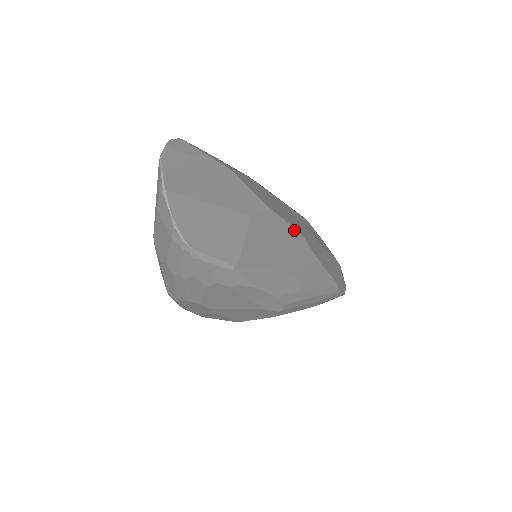
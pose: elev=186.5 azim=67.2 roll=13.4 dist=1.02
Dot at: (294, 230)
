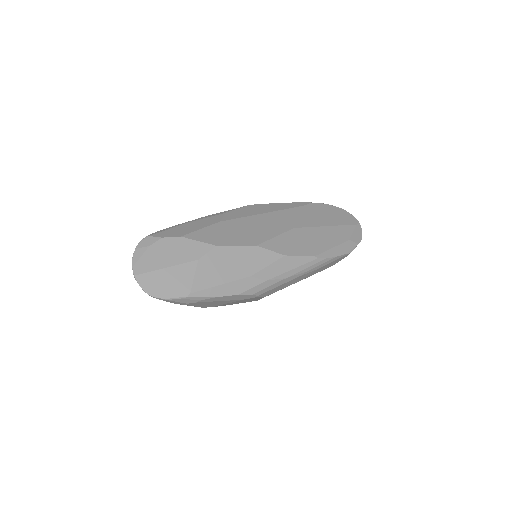
Dot at: (246, 247)
